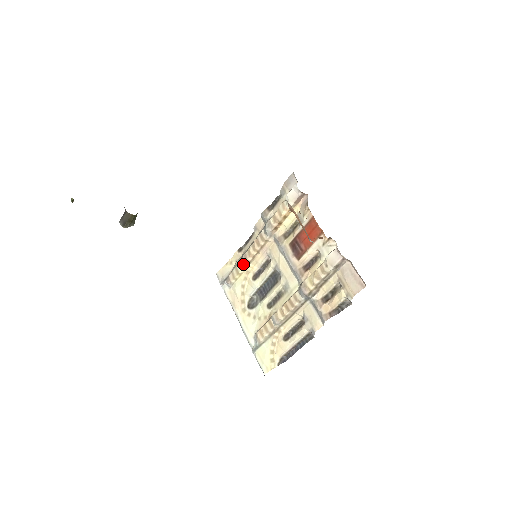
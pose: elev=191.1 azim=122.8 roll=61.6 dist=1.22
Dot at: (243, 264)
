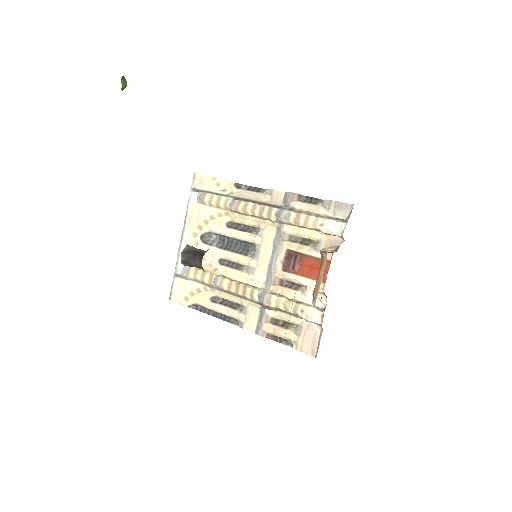
Dot at: (230, 206)
